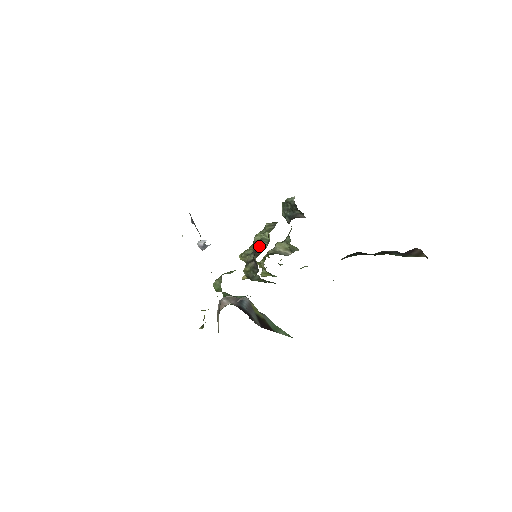
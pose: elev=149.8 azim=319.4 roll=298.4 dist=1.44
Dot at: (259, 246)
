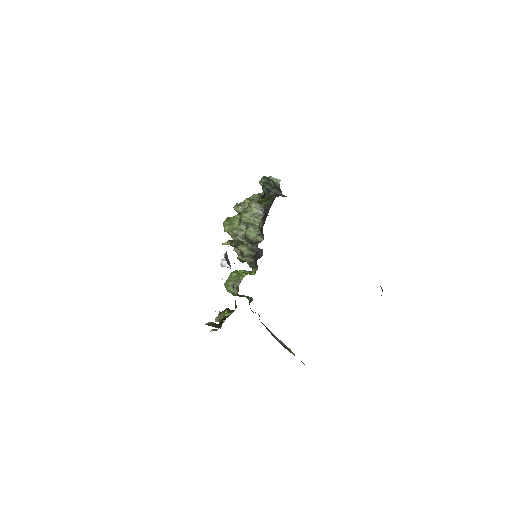
Dot at: occluded
